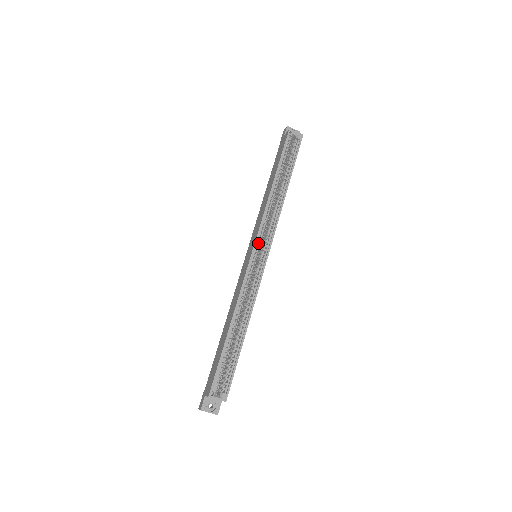
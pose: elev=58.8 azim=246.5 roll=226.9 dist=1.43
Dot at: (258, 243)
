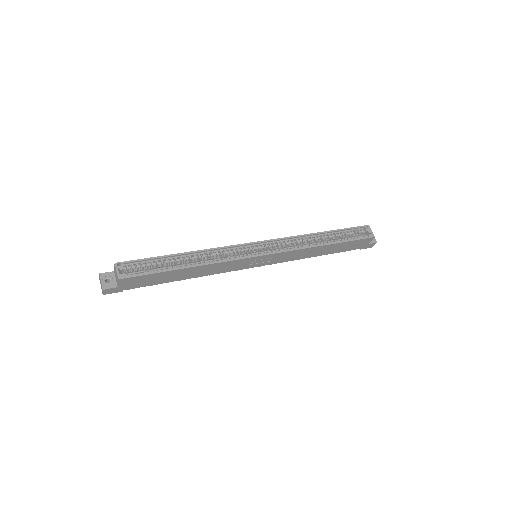
Dot at: (266, 244)
